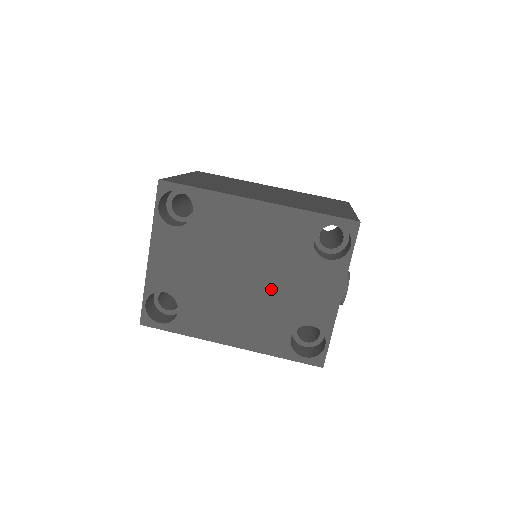
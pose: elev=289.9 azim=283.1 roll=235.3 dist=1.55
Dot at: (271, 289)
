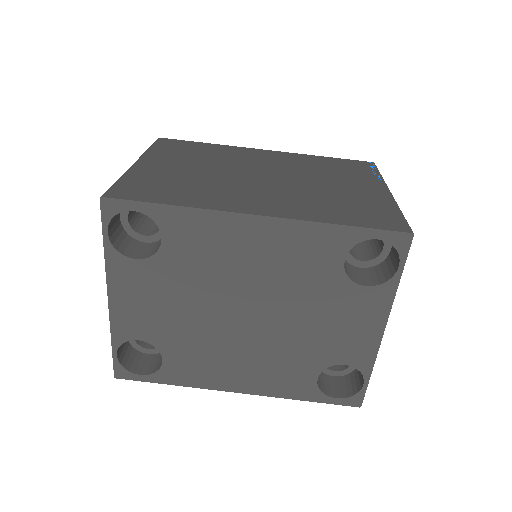
Dot at: (286, 327)
